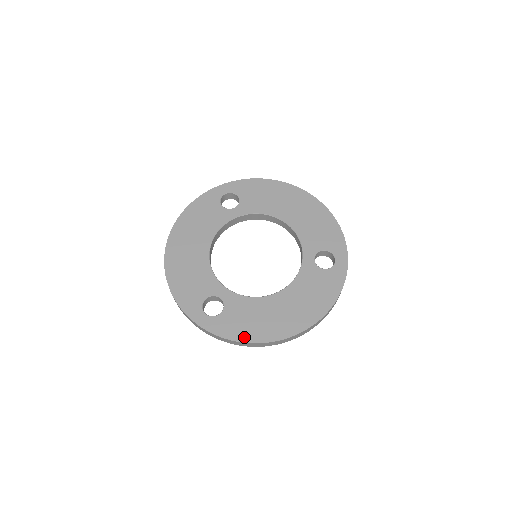
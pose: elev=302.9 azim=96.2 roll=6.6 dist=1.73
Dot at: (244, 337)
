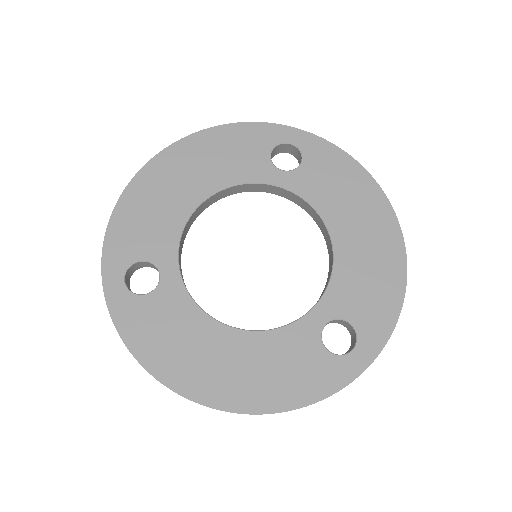
Dot at: (142, 351)
